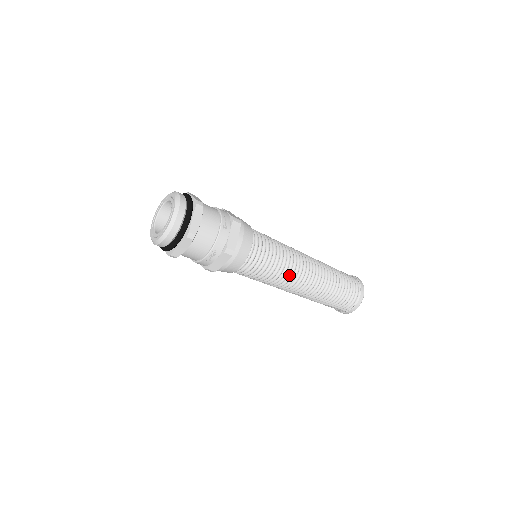
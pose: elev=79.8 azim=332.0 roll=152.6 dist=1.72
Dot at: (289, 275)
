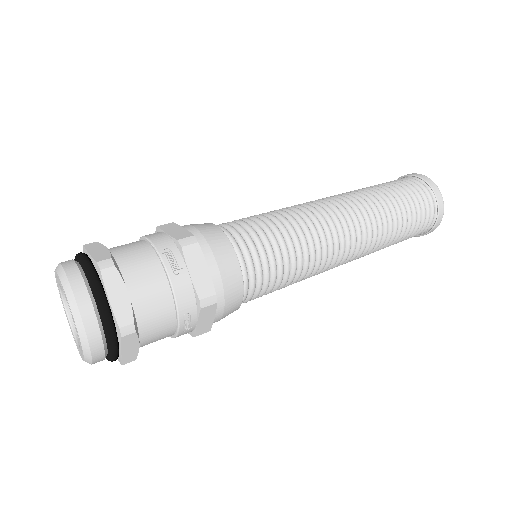
Dot at: (322, 254)
